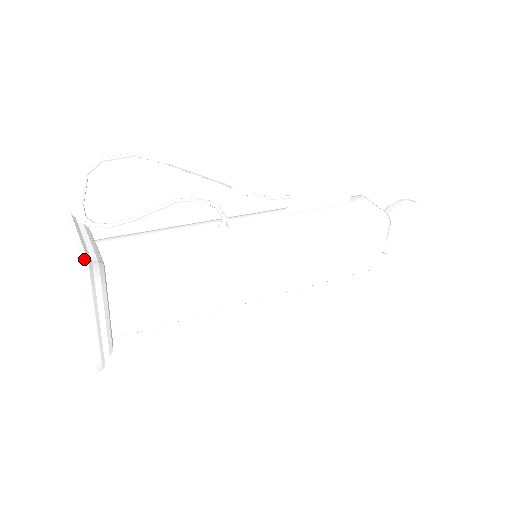
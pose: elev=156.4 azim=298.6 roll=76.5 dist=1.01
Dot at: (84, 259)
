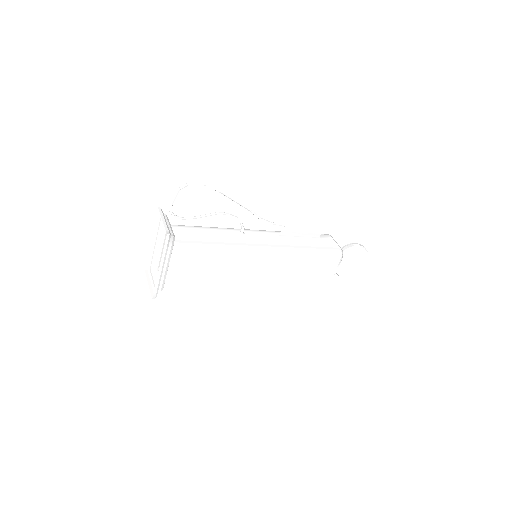
Dot at: (168, 232)
